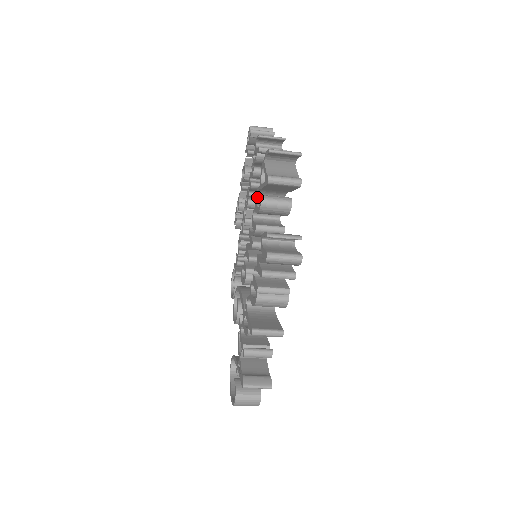
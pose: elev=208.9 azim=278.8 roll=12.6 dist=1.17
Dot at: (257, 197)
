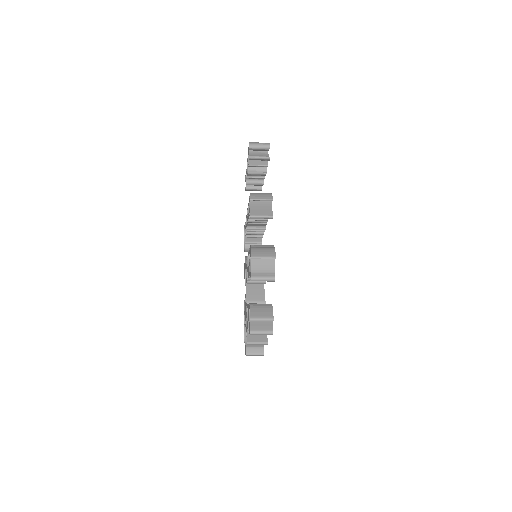
Dot at: occluded
